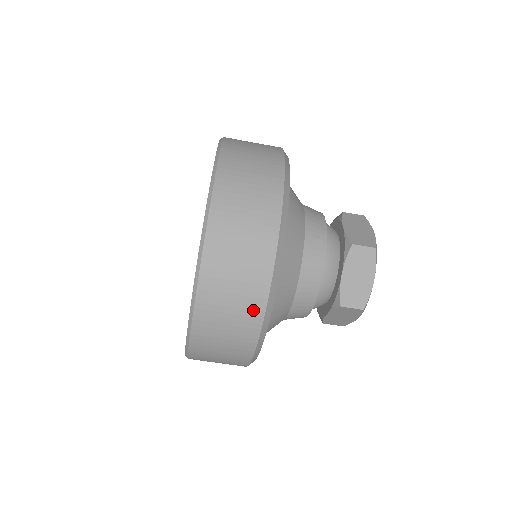
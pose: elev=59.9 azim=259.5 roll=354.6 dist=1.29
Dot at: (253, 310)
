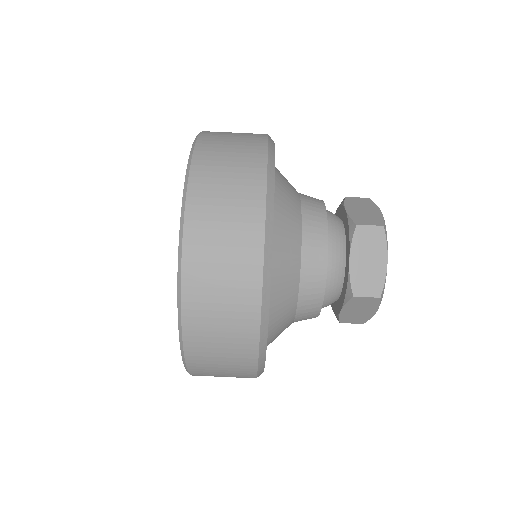
Dot at: (254, 157)
